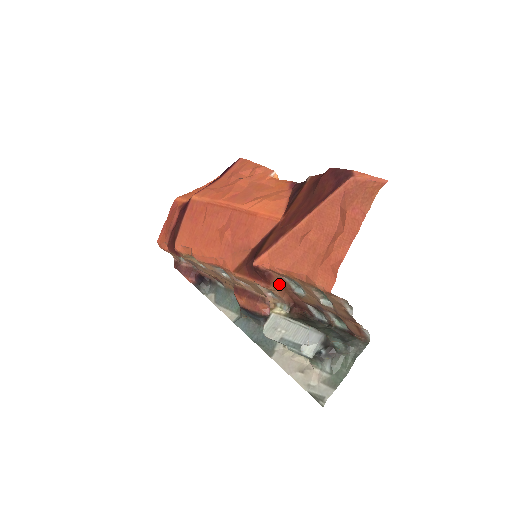
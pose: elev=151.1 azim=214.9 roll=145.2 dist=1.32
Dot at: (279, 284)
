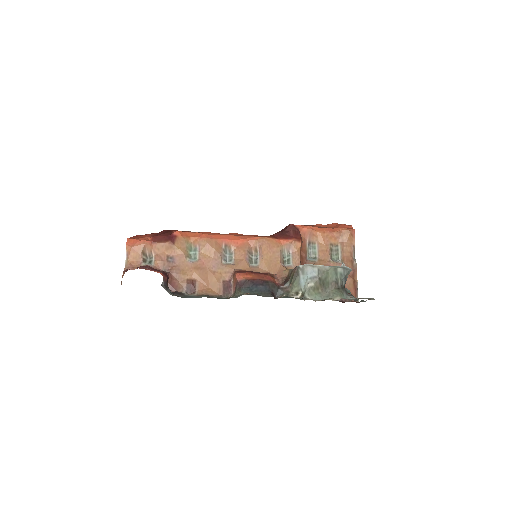
Dot at: (301, 248)
